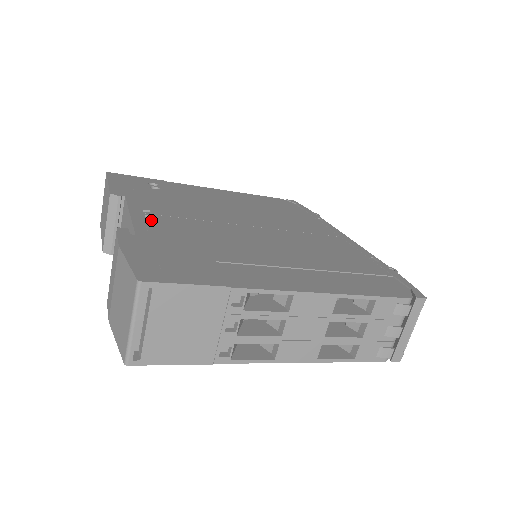
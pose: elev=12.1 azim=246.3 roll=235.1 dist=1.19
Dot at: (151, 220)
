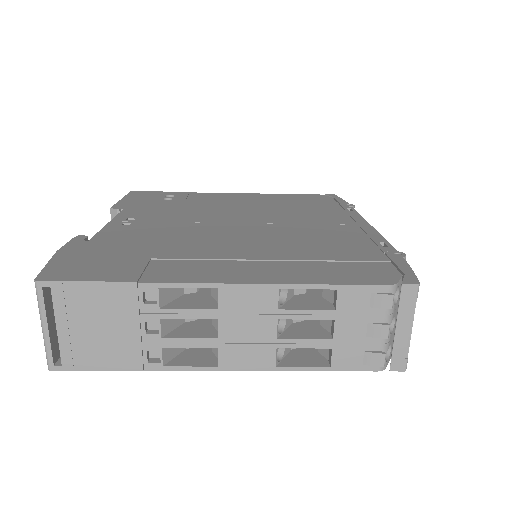
Dot at: (124, 226)
